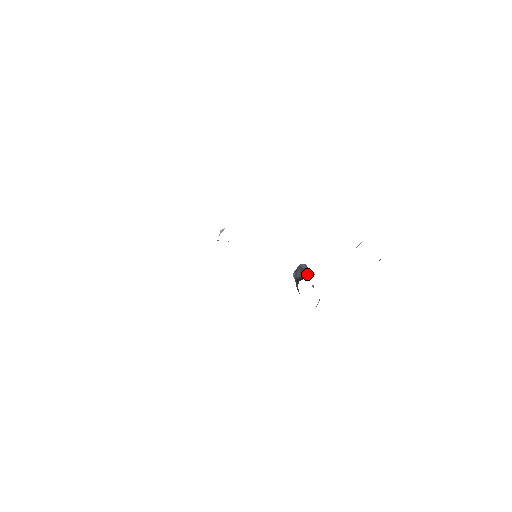
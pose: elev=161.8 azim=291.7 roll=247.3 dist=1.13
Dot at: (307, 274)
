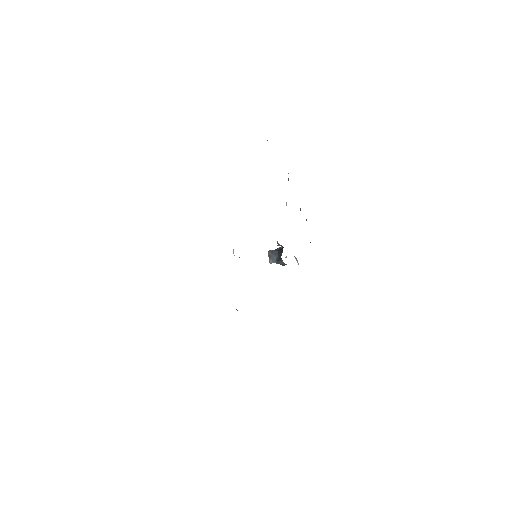
Dot at: (280, 250)
